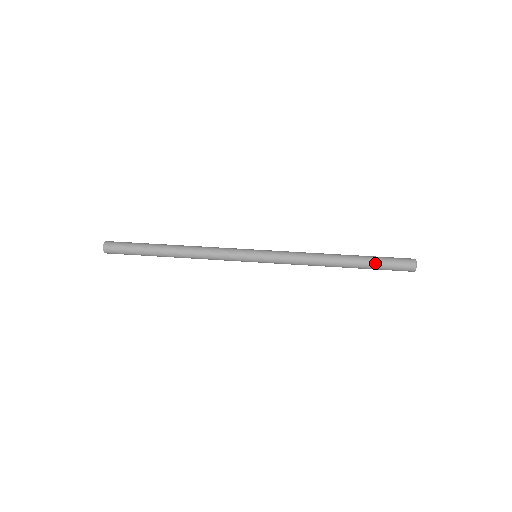
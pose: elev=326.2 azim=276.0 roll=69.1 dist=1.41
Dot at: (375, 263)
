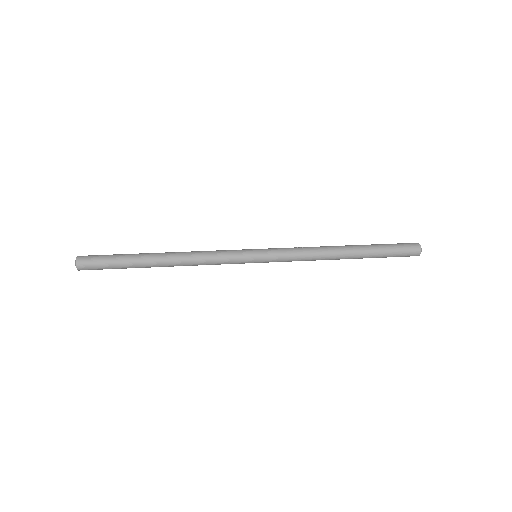
Dot at: (381, 256)
